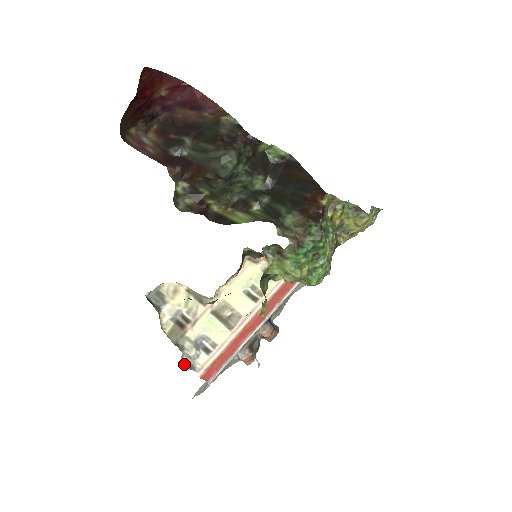
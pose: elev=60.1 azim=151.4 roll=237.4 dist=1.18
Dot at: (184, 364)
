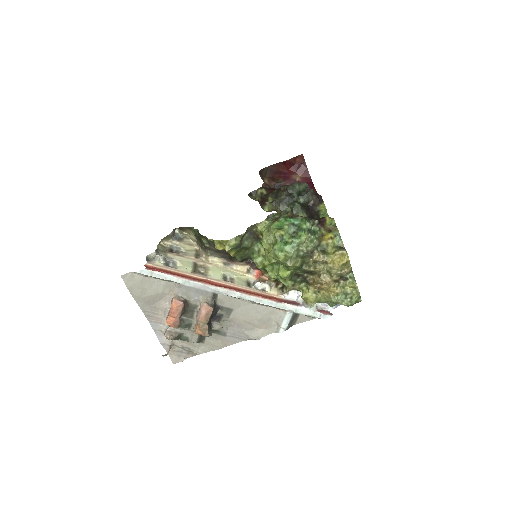
Dot at: (147, 257)
